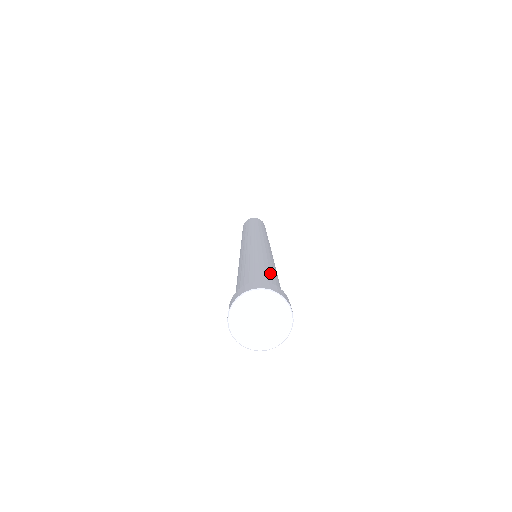
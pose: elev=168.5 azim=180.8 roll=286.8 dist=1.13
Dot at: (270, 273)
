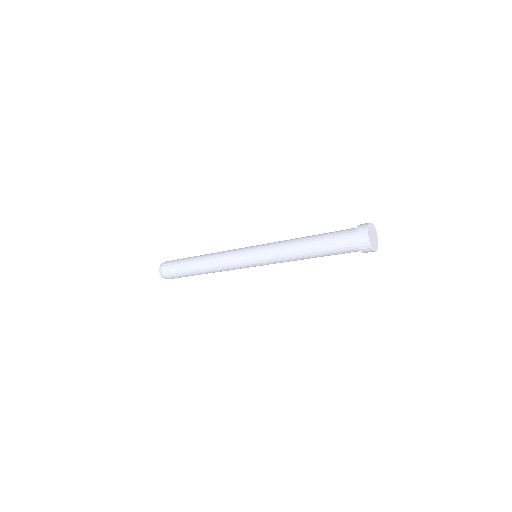
Dot at: occluded
